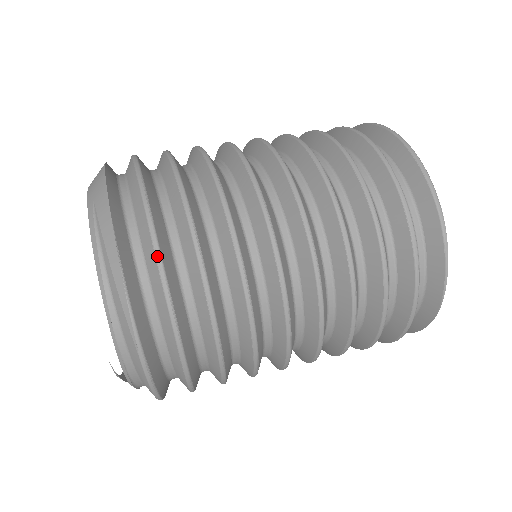
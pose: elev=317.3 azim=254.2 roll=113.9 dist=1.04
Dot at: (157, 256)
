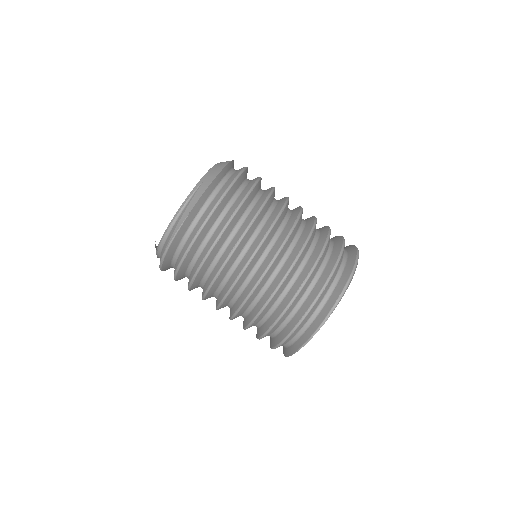
Dot at: (200, 229)
